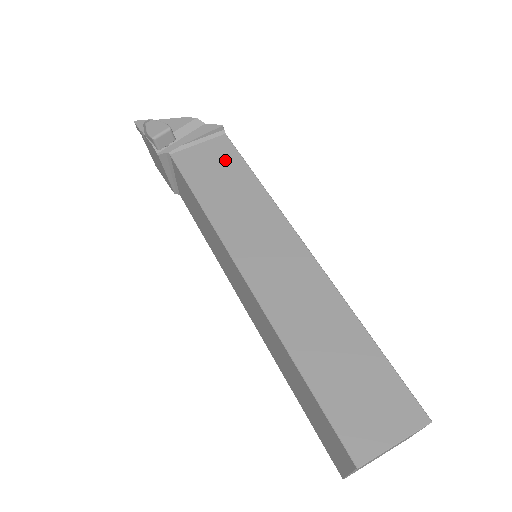
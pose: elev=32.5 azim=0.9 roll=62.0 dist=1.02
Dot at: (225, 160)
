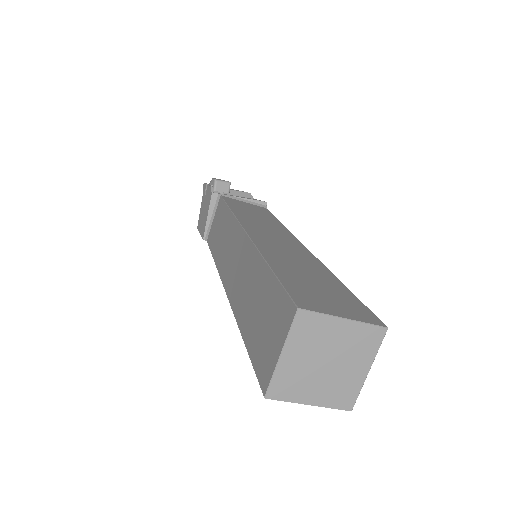
Dot at: (260, 211)
